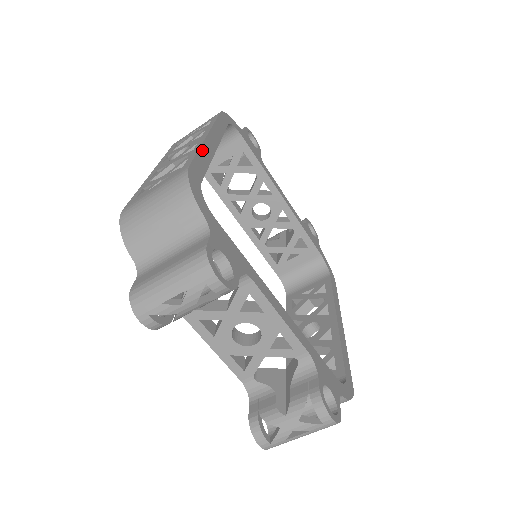
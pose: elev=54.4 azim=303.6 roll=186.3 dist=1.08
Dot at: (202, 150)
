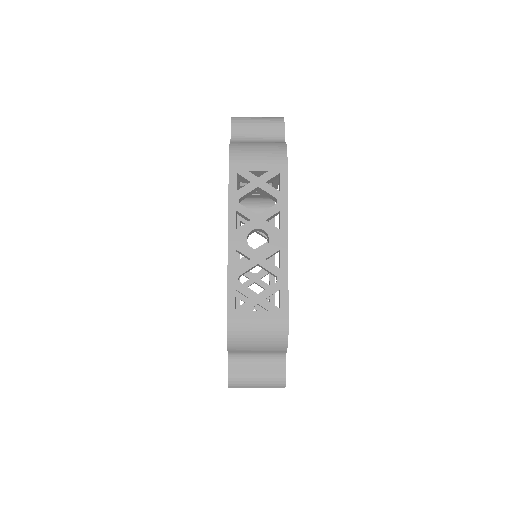
Dot at: occluded
